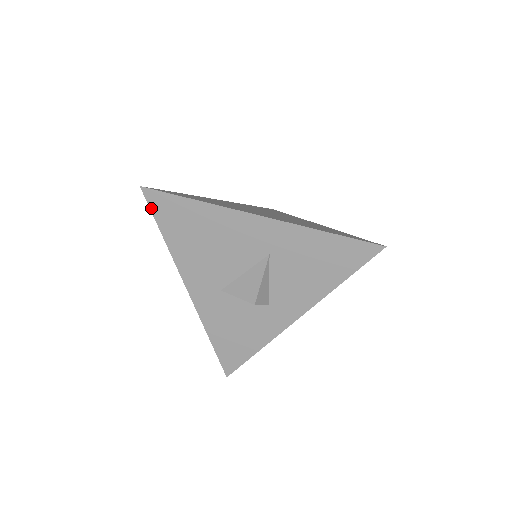
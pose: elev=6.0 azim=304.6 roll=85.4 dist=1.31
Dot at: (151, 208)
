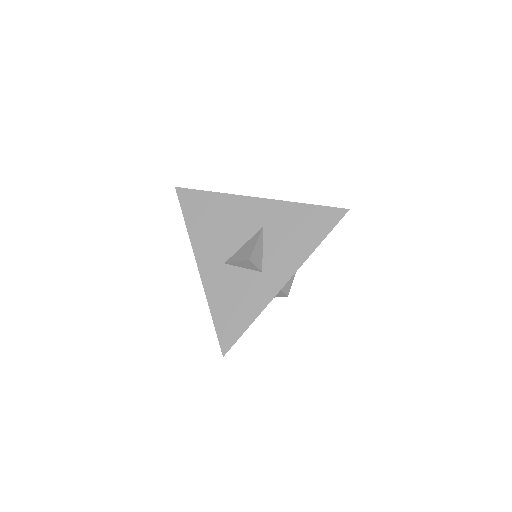
Dot at: (180, 202)
